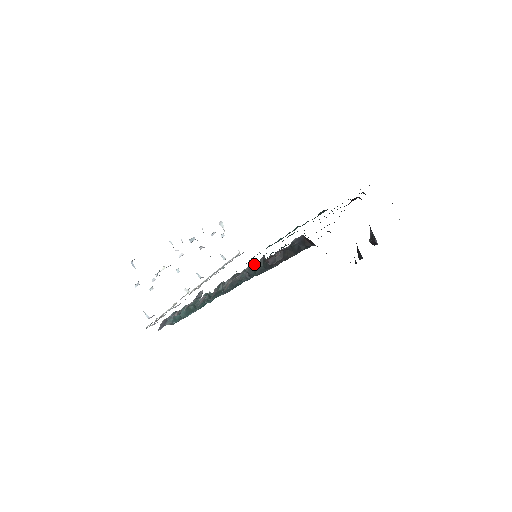
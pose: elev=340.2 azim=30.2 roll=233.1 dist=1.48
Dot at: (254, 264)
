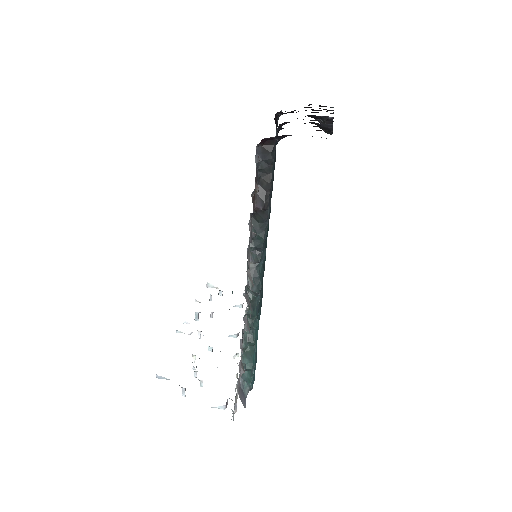
Dot at: (248, 223)
